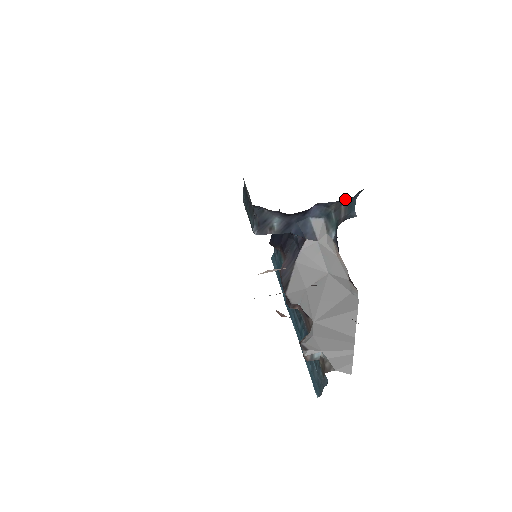
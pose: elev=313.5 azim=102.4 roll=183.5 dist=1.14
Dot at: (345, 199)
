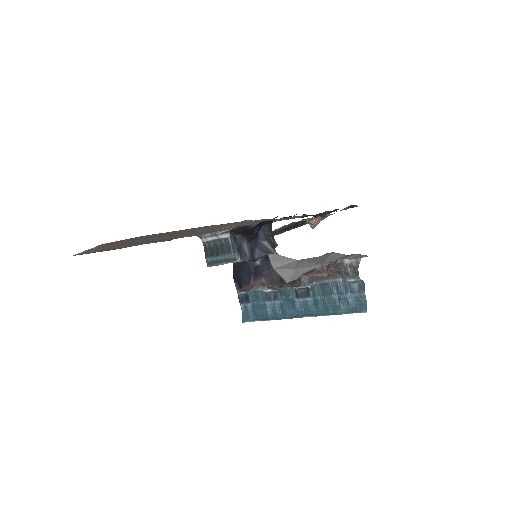
Dot at: (270, 225)
